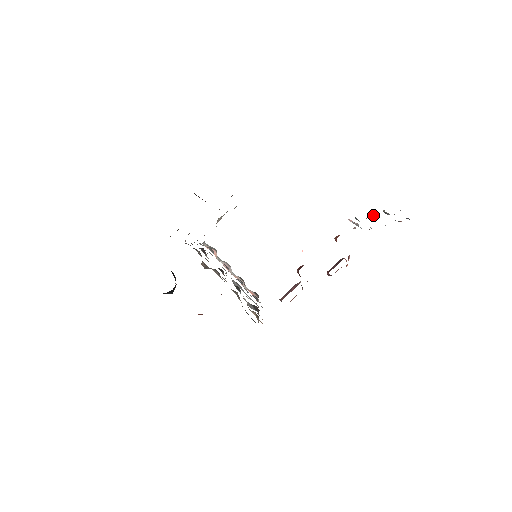
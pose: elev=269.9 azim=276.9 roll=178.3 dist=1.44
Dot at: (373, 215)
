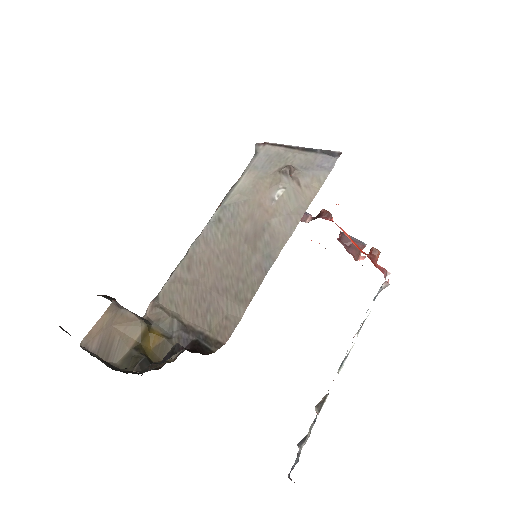
Dot at: (323, 399)
